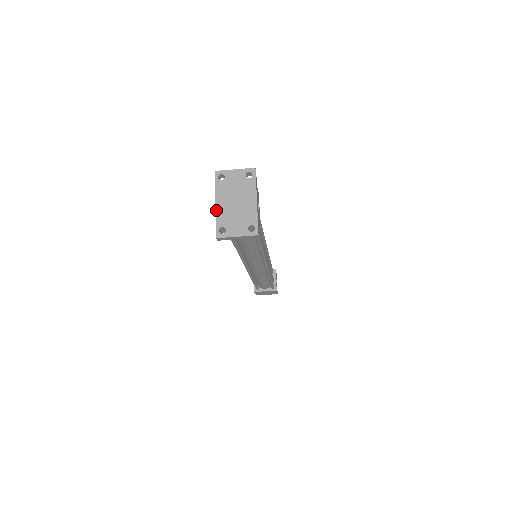
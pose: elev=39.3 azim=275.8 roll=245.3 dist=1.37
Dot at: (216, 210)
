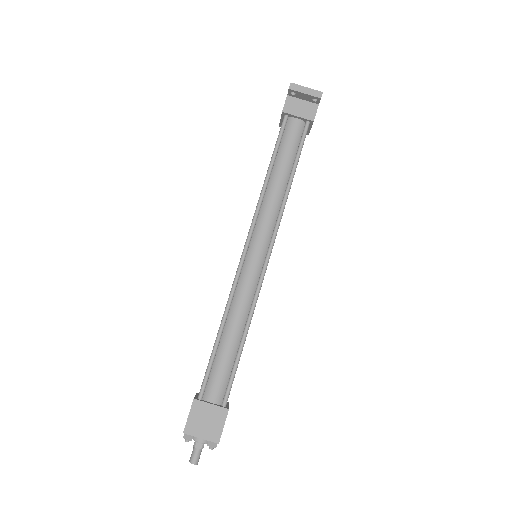
Dot at: occluded
